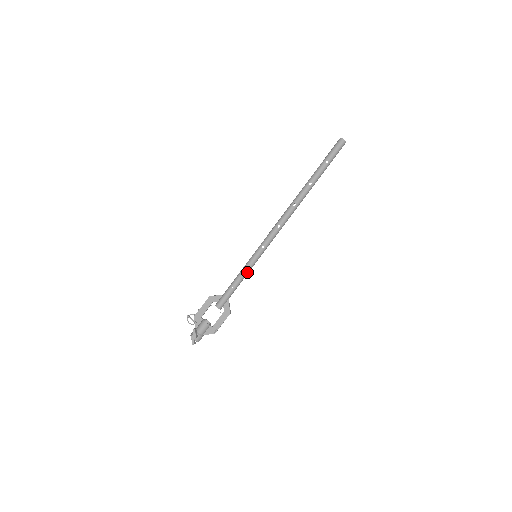
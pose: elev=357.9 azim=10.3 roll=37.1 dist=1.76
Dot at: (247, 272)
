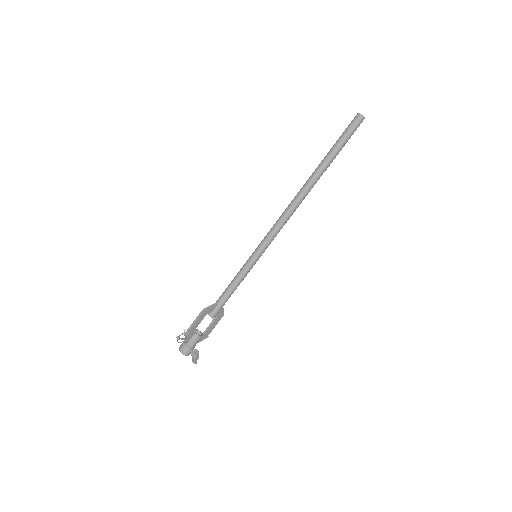
Dot at: (246, 275)
